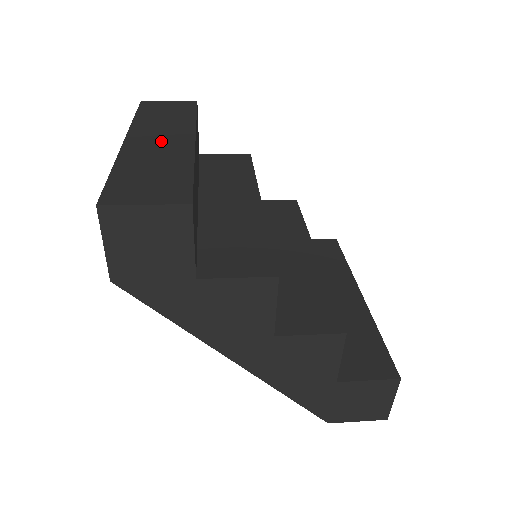
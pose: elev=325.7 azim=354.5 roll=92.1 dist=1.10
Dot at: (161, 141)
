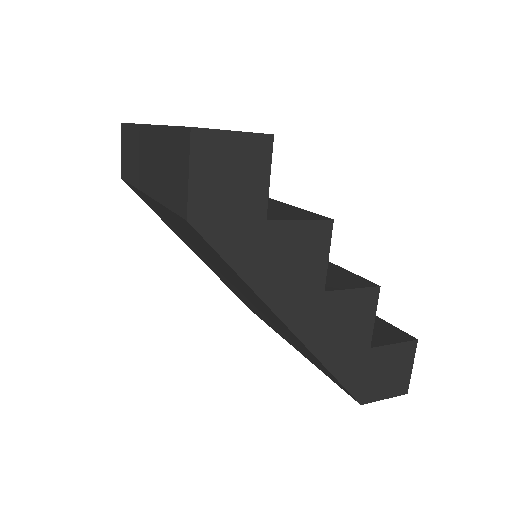
Dot at: occluded
